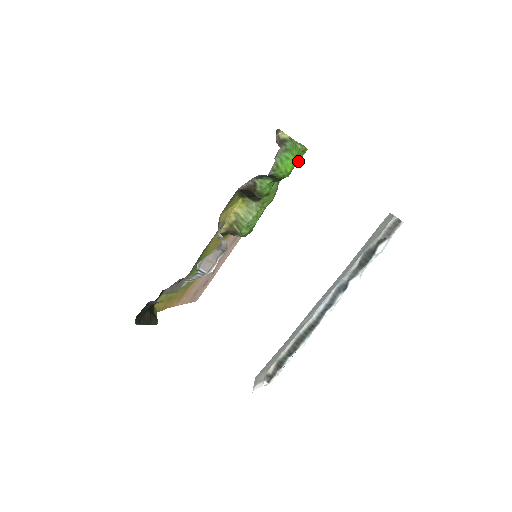
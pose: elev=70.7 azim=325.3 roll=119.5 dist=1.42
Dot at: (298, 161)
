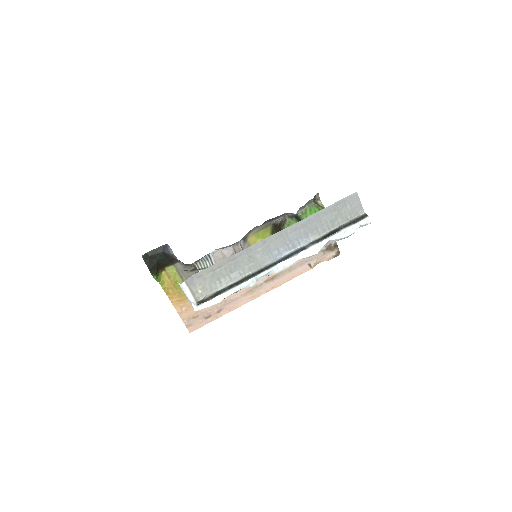
Dot at: occluded
